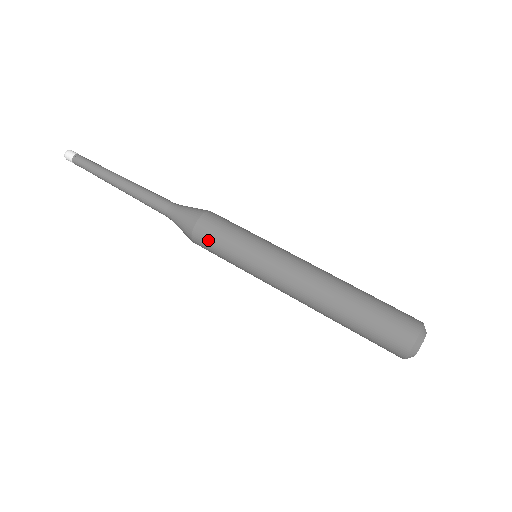
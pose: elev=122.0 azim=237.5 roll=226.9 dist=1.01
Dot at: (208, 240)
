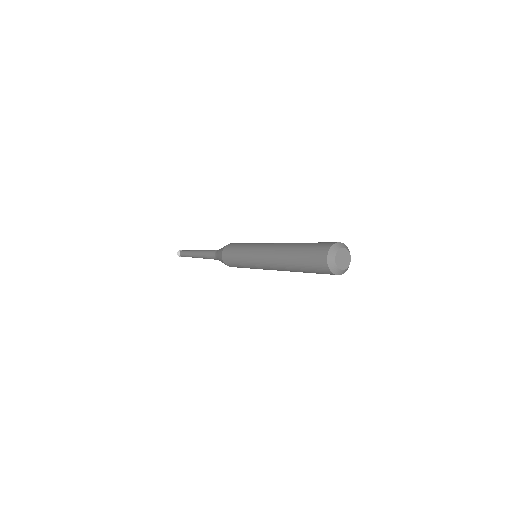
Dot at: (237, 243)
